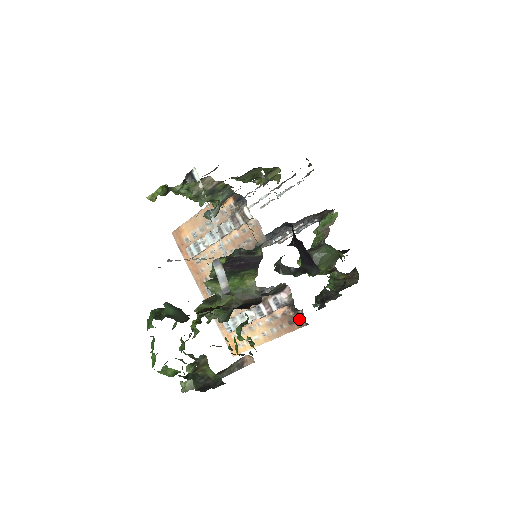
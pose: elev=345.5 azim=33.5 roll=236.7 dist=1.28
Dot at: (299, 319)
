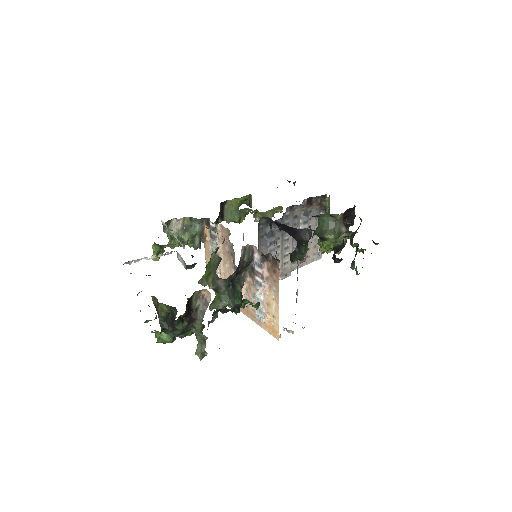
Dot at: (274, 263)
